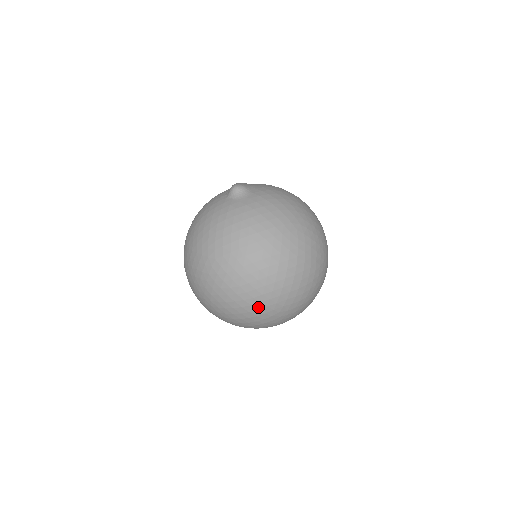
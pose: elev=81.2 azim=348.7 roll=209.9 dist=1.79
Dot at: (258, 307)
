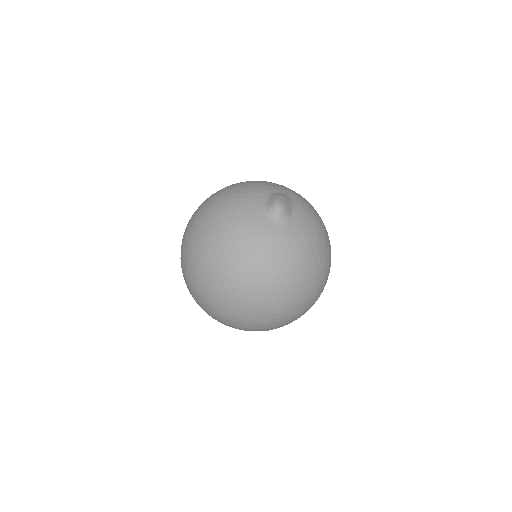
Dot at: (248, 327)
